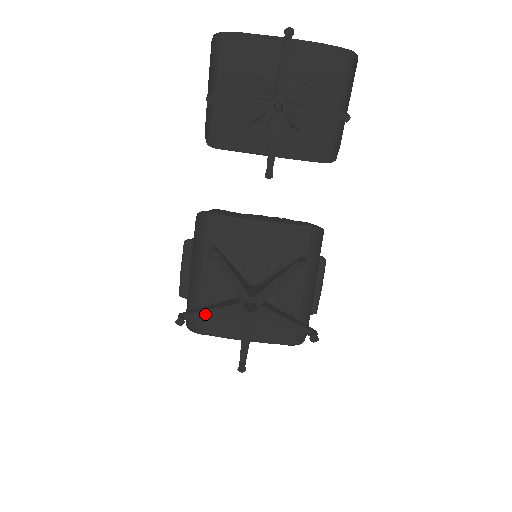
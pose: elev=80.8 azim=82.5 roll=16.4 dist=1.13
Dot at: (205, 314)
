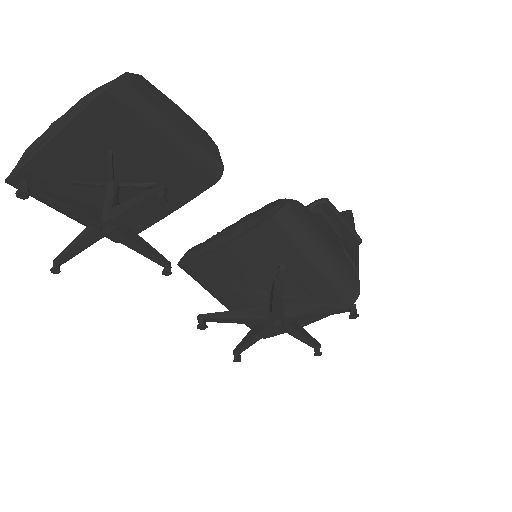
Dot at: (250, 344)
